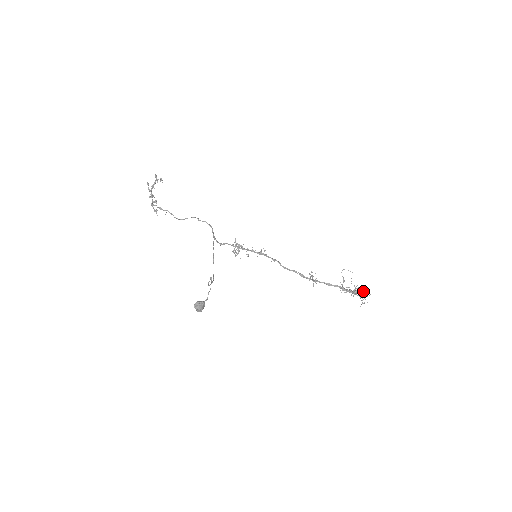
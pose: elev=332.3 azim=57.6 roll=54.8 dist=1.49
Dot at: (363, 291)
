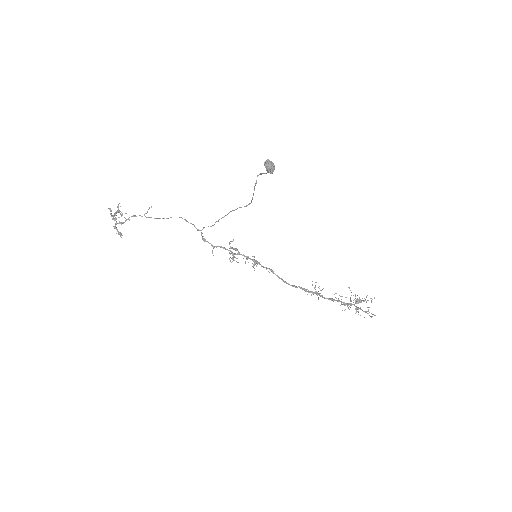
Dot at: occluded
